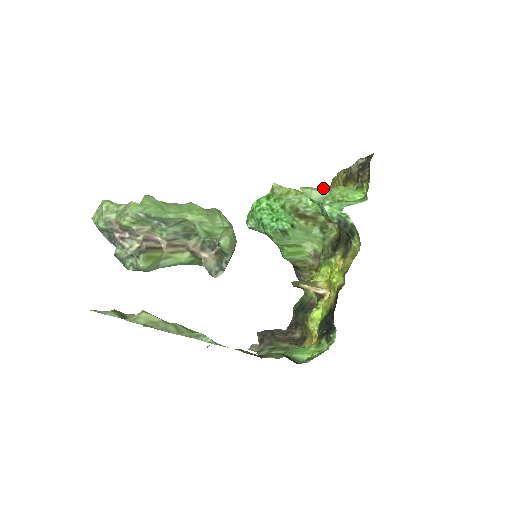
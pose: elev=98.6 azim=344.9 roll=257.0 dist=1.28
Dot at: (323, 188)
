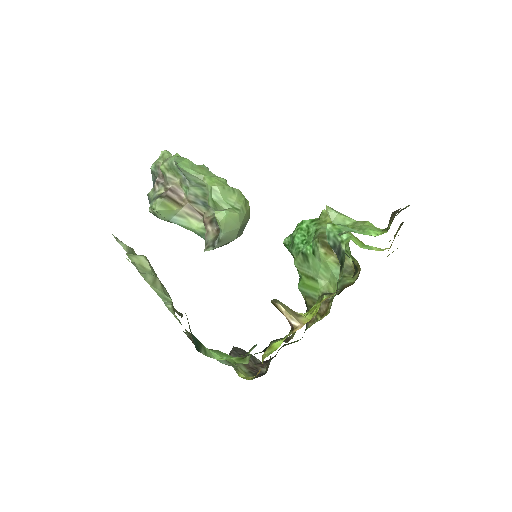
Dot at: occluded
